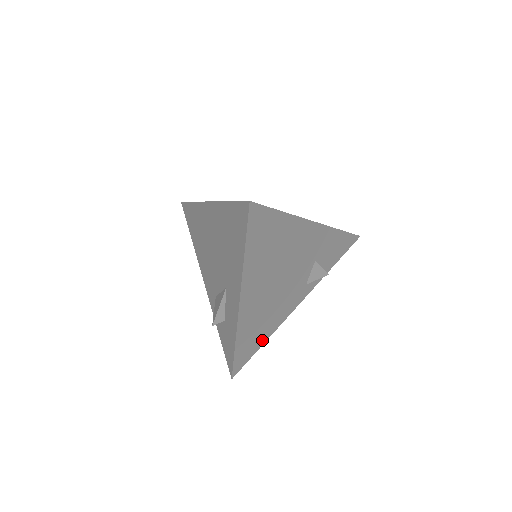
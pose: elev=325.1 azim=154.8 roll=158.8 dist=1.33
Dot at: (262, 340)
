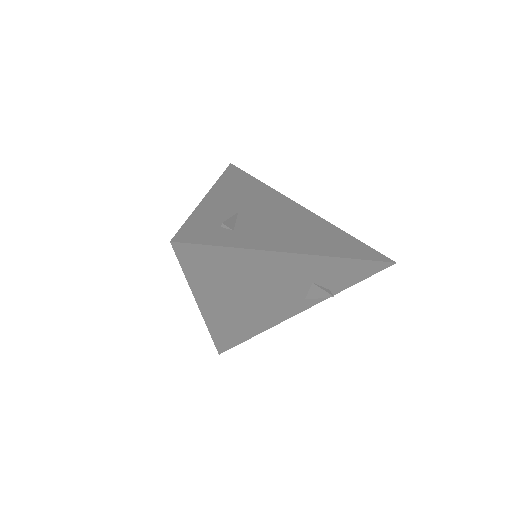
Dot at: (251, 333)
